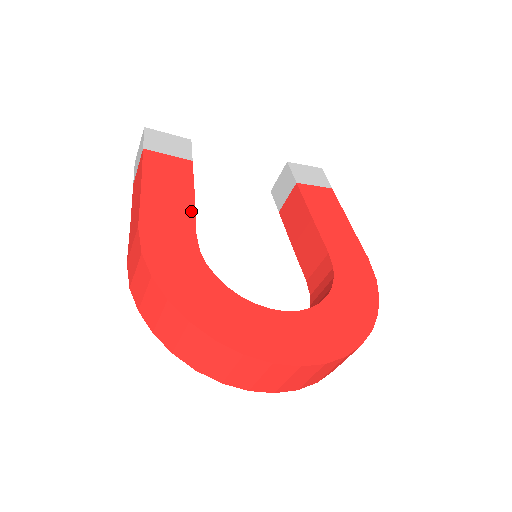
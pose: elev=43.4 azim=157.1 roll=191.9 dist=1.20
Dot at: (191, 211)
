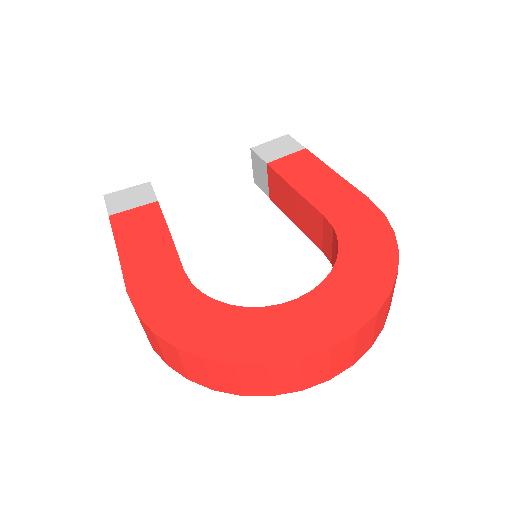
Dot at: (171, 250)
